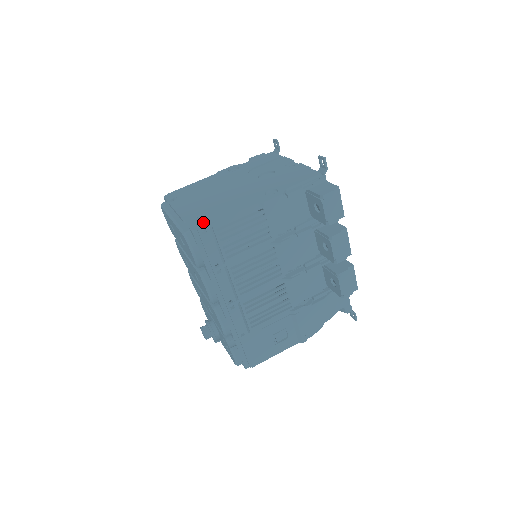
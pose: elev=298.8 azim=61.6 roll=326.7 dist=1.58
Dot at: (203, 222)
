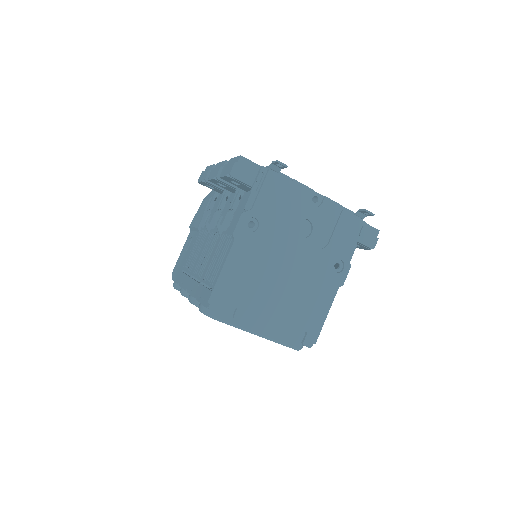
Dot at: (311, 334)
